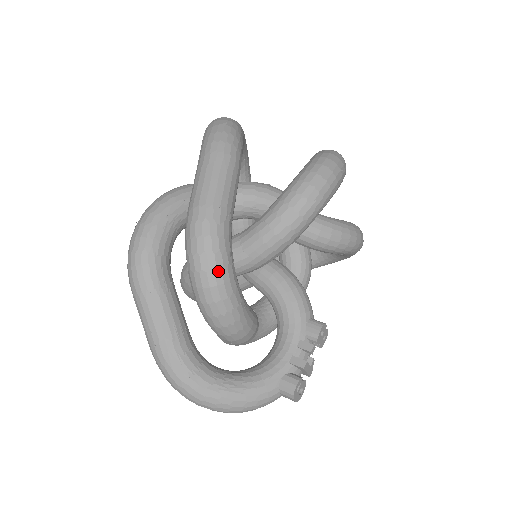
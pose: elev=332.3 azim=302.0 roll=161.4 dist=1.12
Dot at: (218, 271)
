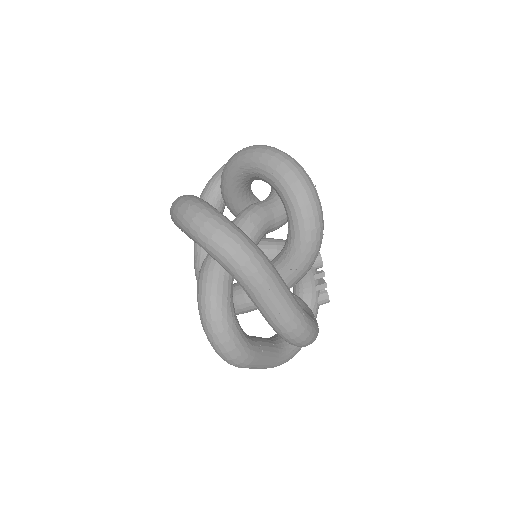
Dot at: (315, 334)
